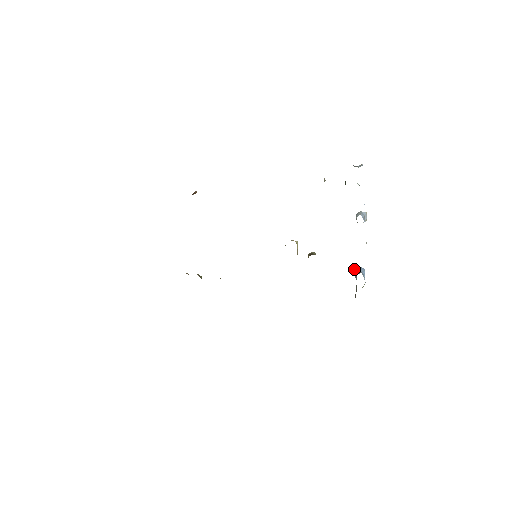
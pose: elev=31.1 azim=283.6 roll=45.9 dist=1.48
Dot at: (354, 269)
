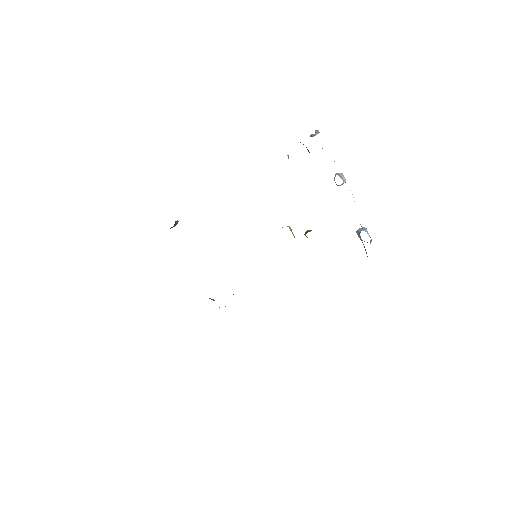
Dot at: occluded
